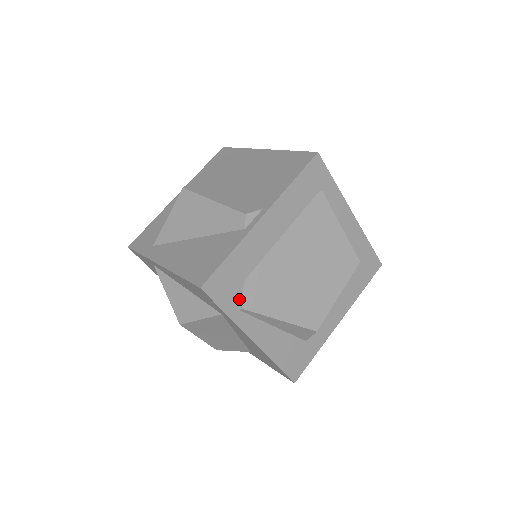
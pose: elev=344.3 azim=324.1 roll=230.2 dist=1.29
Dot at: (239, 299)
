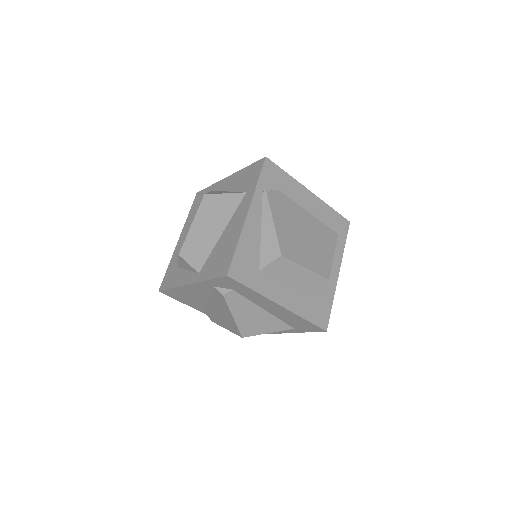
Dot at: (268, 190)
